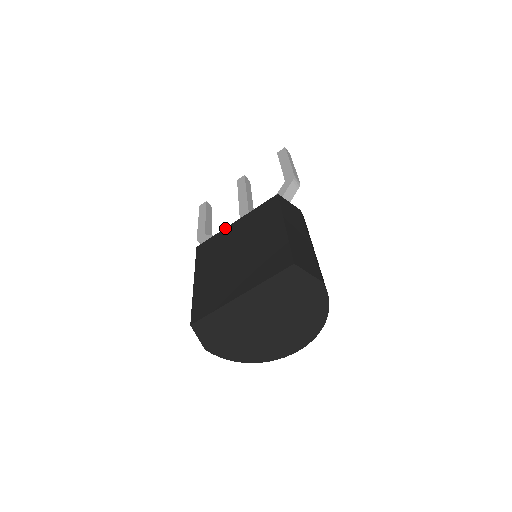
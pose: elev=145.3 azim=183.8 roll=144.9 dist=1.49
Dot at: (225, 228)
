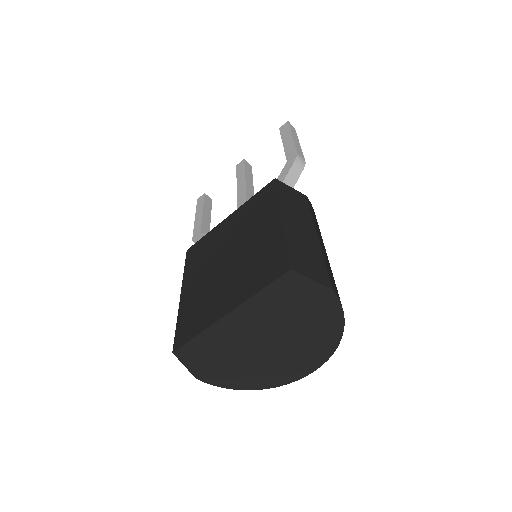
Dot at: (217, 225)
